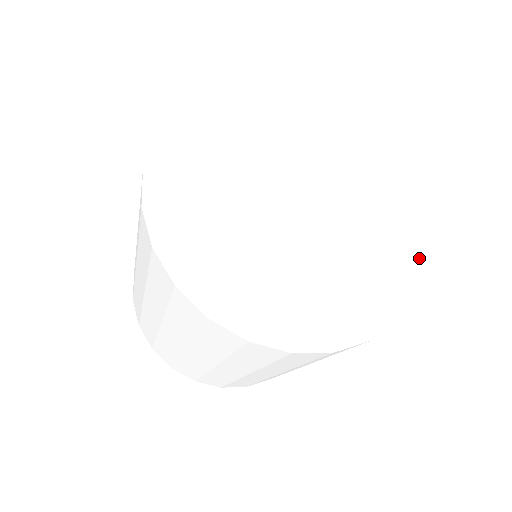
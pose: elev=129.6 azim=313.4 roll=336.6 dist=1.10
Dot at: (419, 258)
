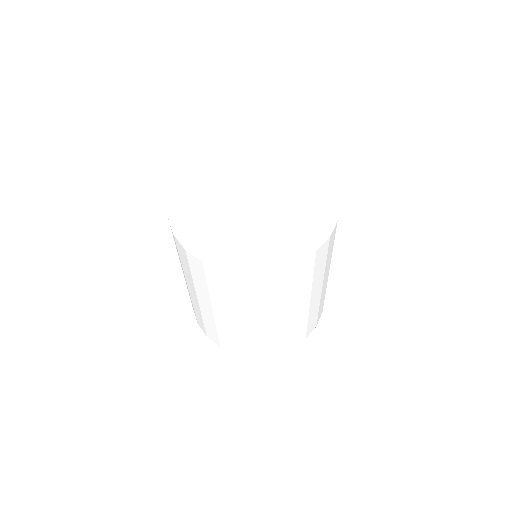
Dot at: (331, 220)
